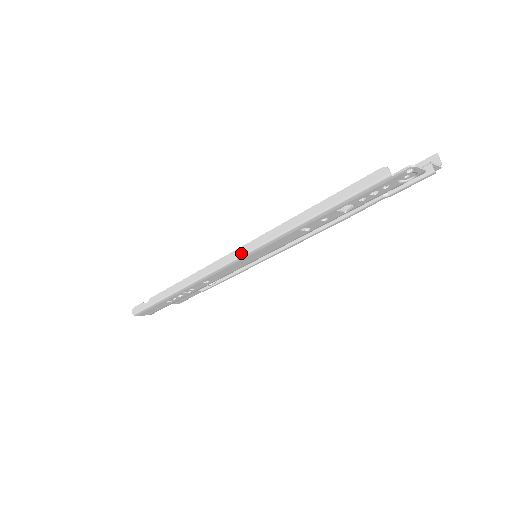
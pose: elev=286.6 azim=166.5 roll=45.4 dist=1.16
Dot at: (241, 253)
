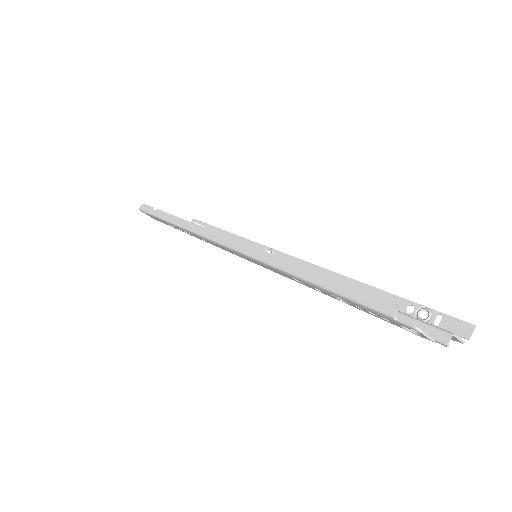
Dot at: (237, 247)
